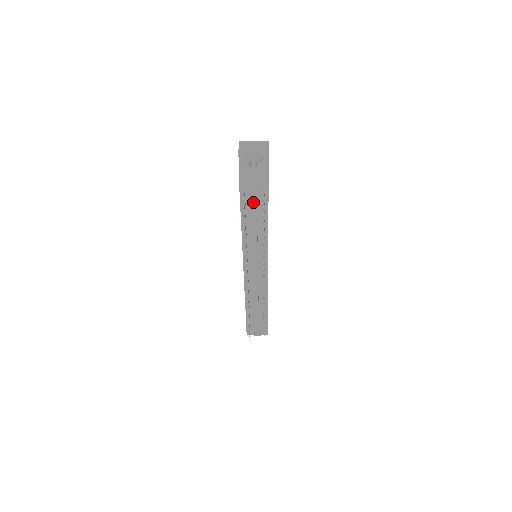
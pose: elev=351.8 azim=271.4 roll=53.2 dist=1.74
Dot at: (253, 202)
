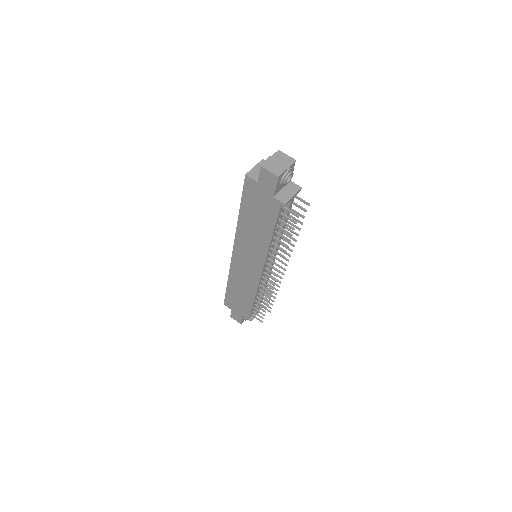
Dot at: (288, 212)
